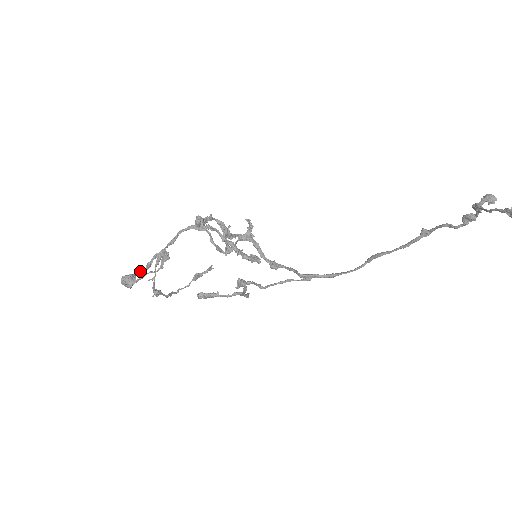
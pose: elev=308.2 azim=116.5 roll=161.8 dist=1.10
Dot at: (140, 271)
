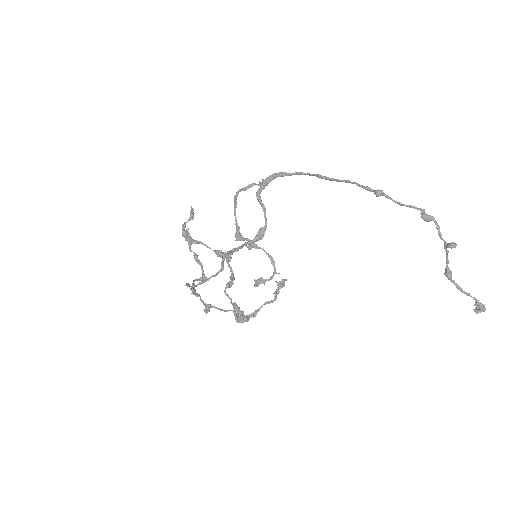
Dot at: (201, 301)
